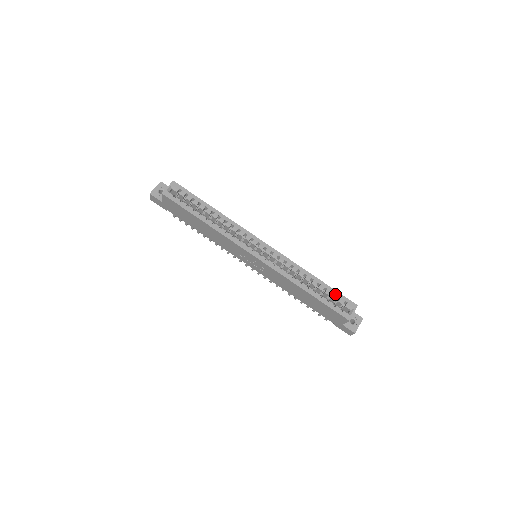
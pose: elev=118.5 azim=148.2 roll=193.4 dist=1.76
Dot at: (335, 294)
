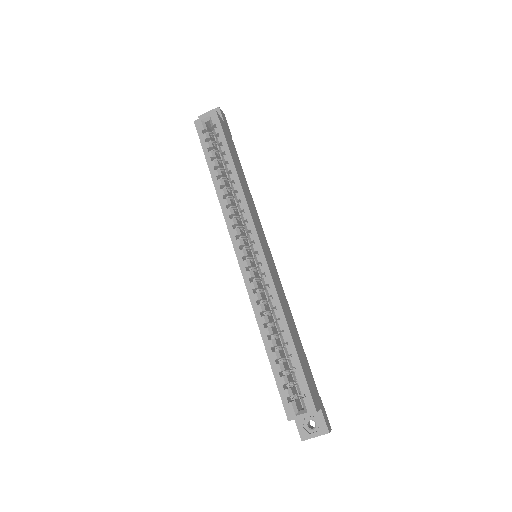
Dot at: (298, 373)
